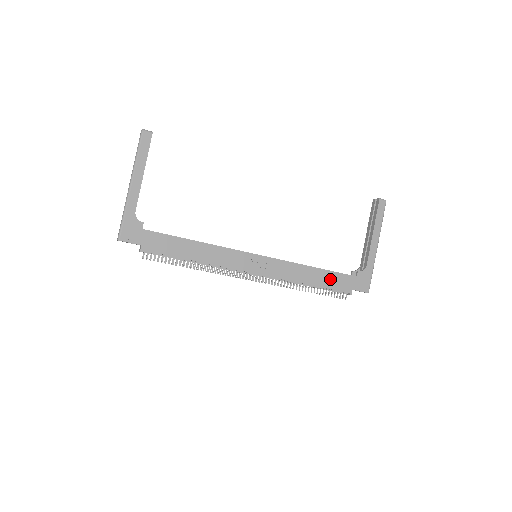
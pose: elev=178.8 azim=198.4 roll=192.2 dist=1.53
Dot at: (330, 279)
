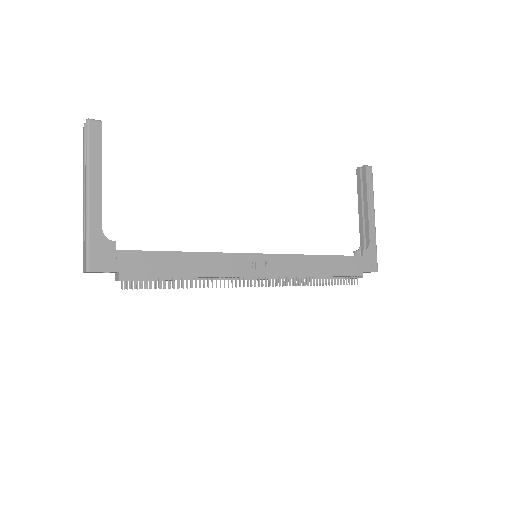
Dot at: (339, 265)
